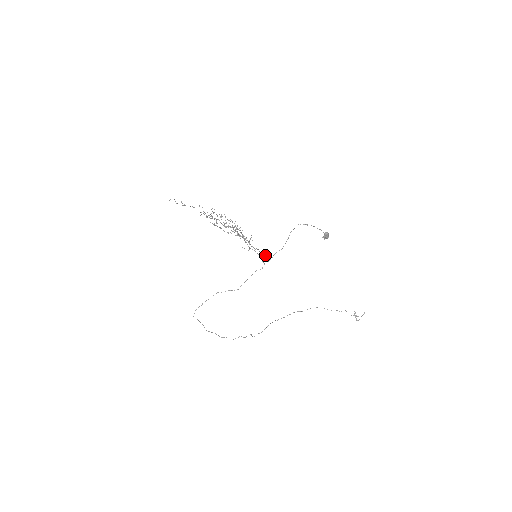
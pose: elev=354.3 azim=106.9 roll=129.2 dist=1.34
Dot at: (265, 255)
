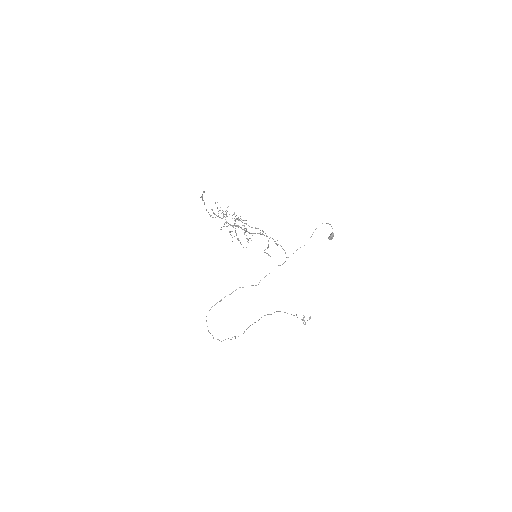
Dot at: (268, 255)
